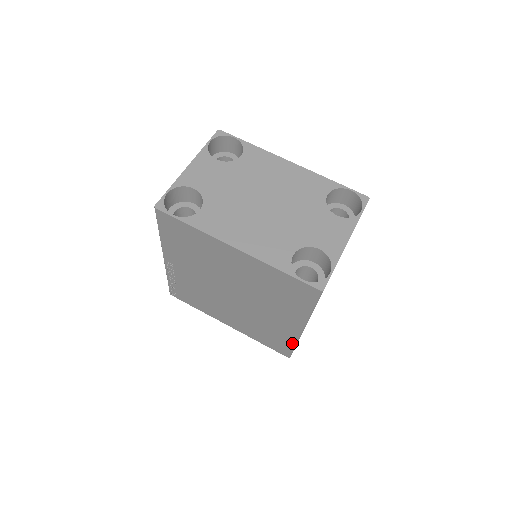
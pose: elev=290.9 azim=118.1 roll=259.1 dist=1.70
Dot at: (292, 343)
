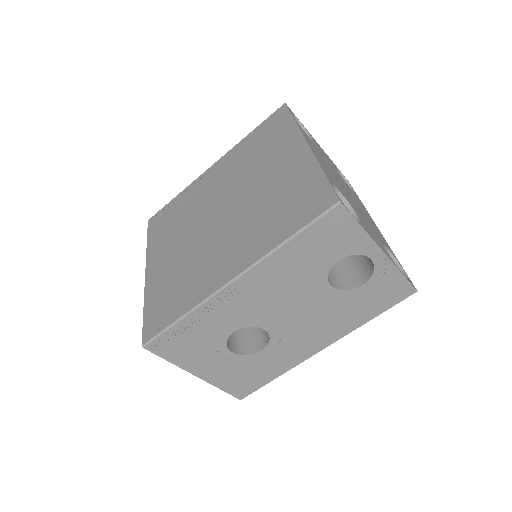
Dot at: (186, 309)
